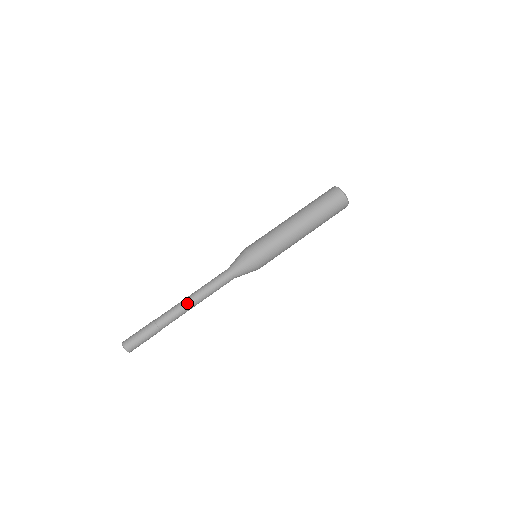
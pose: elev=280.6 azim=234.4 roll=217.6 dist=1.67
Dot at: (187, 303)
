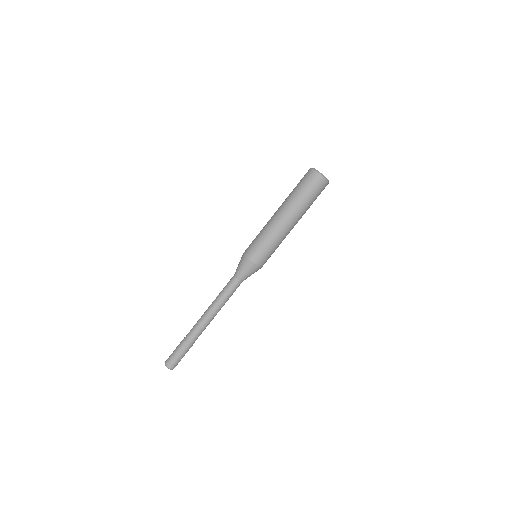
Dot at: (206, 314)
